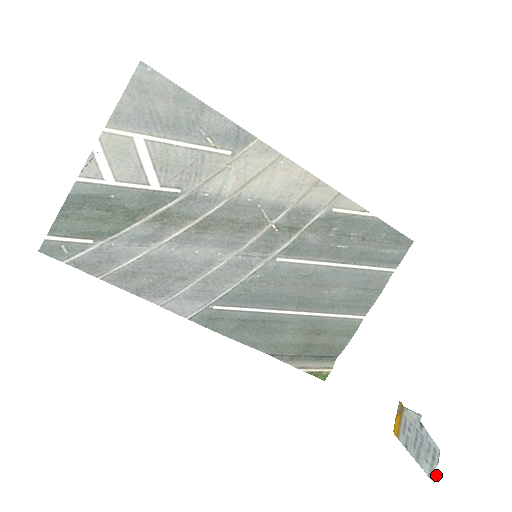
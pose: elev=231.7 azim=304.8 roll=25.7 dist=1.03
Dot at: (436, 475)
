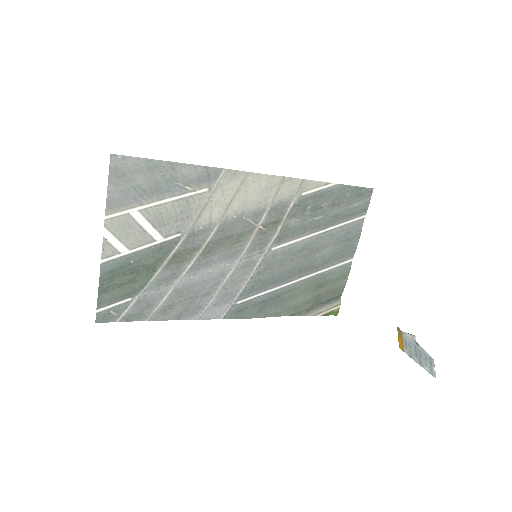
Dot at: (435, 373)
